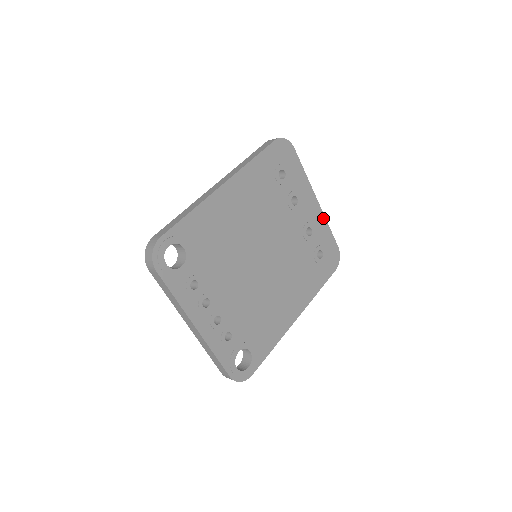
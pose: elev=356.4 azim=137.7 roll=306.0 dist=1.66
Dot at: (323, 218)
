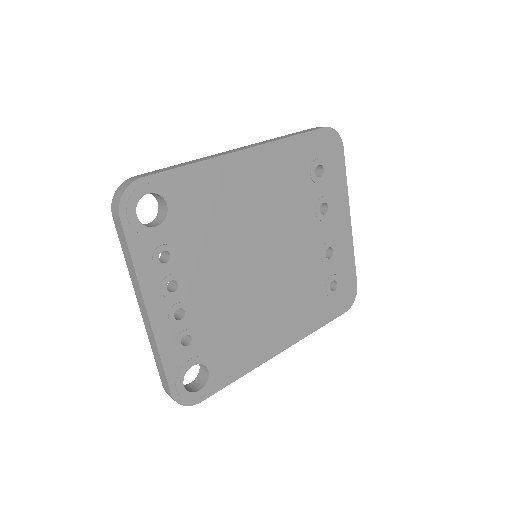
Dot at: (350, 244)
